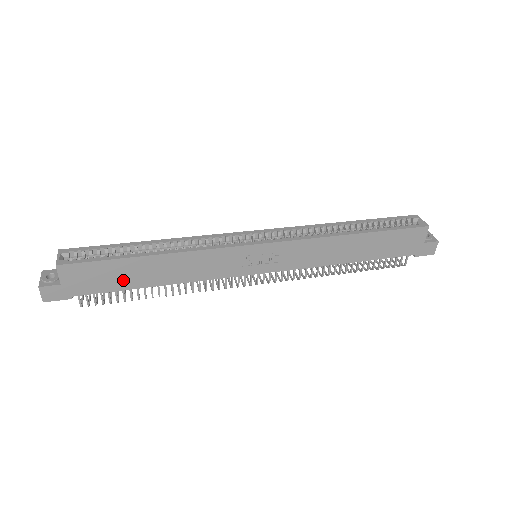
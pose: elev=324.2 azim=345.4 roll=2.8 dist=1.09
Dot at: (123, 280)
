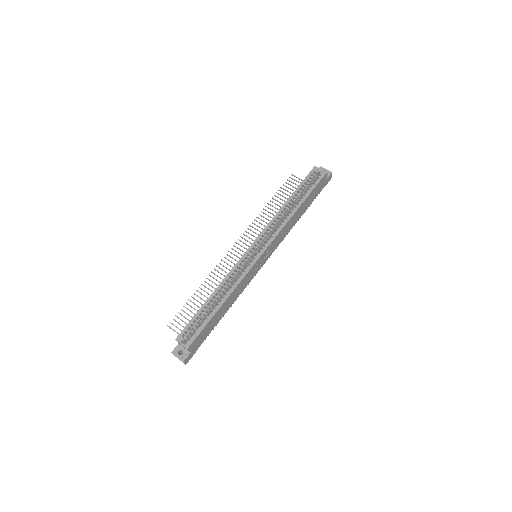
Dot at: (213, 325)
